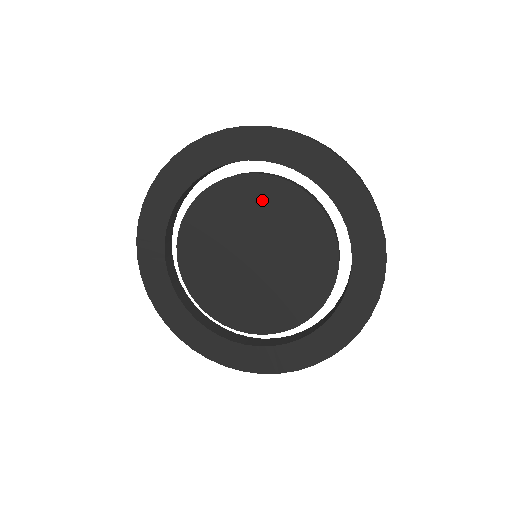
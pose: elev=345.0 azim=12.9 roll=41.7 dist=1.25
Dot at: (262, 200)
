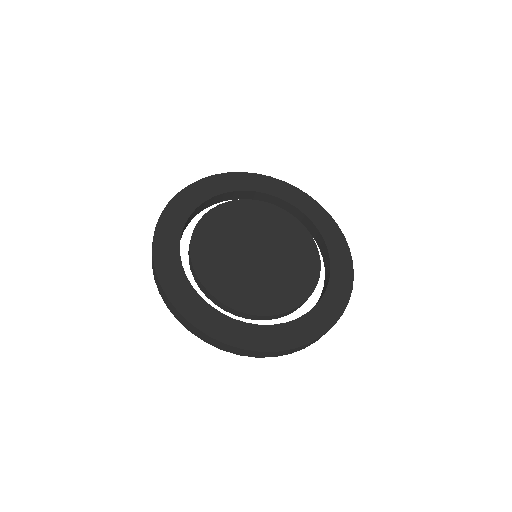
Dot at: (264, 217)
